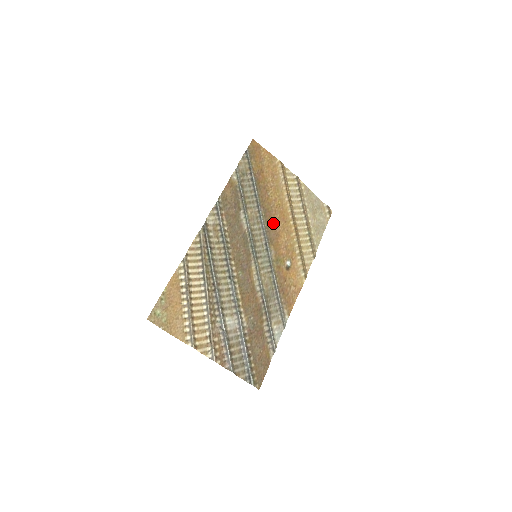
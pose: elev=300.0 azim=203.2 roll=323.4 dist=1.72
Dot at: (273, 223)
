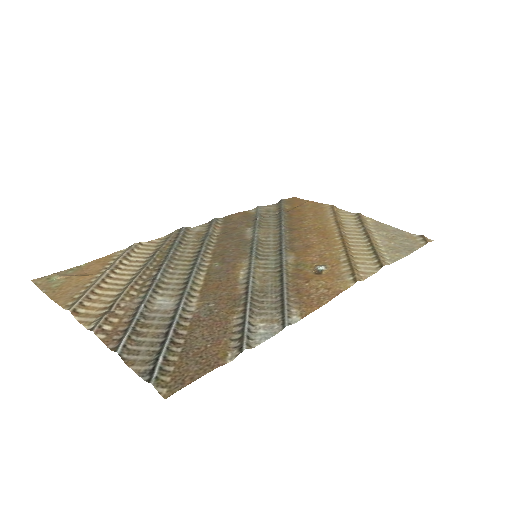
Dot at: (303, 239)
